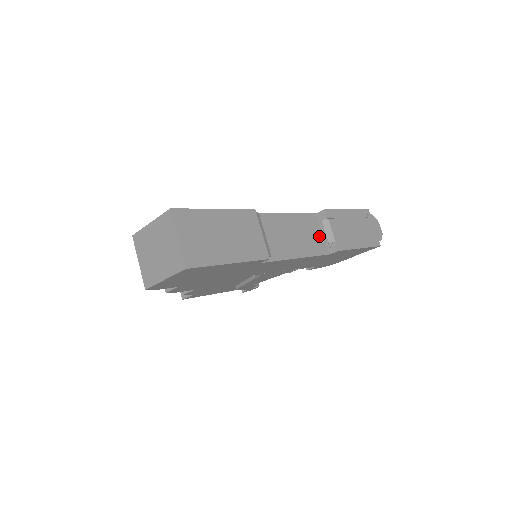
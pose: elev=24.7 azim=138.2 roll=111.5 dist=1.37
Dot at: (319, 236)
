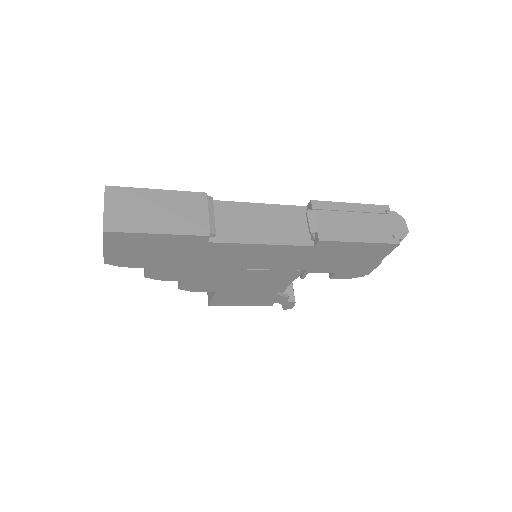
Dot at: (303, 227)
